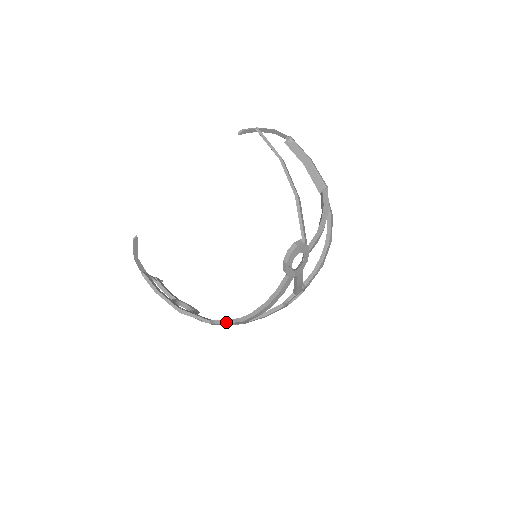
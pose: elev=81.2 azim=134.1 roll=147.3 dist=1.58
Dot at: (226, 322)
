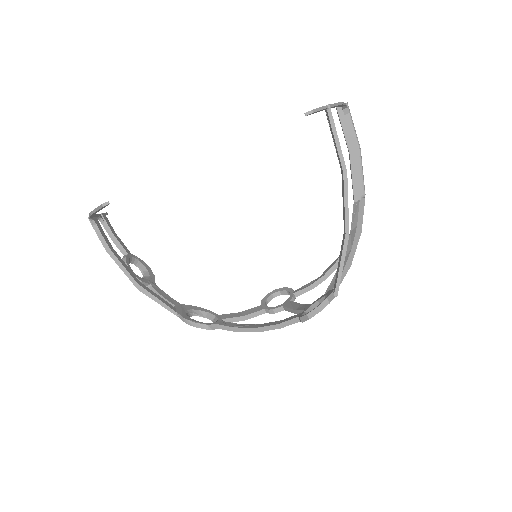
Dot at: (201, 327)
